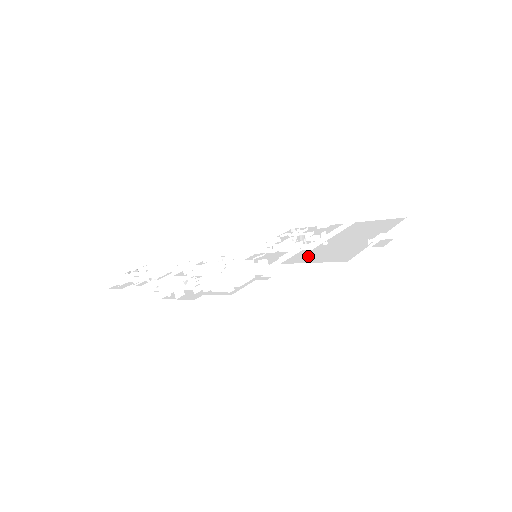
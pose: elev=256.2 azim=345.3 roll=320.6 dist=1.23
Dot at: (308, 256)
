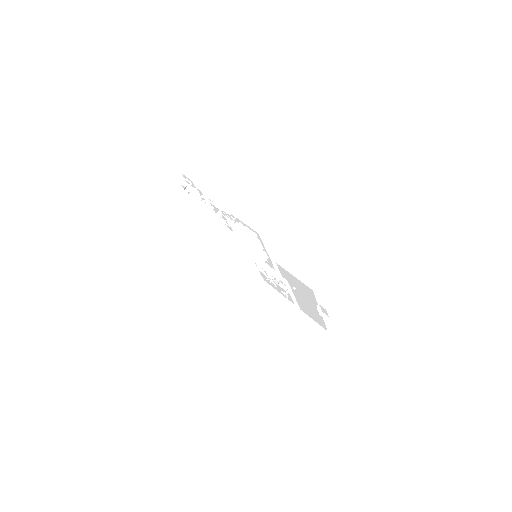
Dot at: occluded
